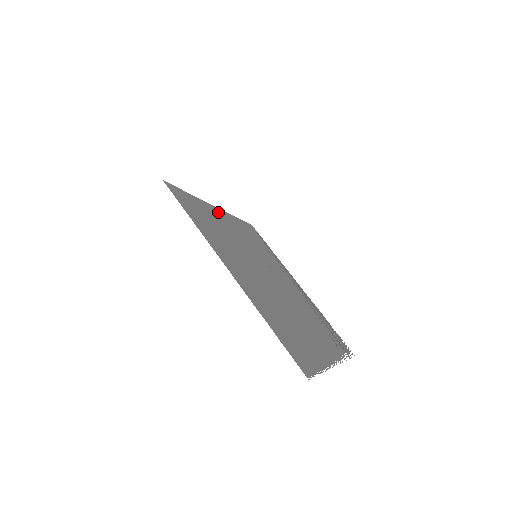
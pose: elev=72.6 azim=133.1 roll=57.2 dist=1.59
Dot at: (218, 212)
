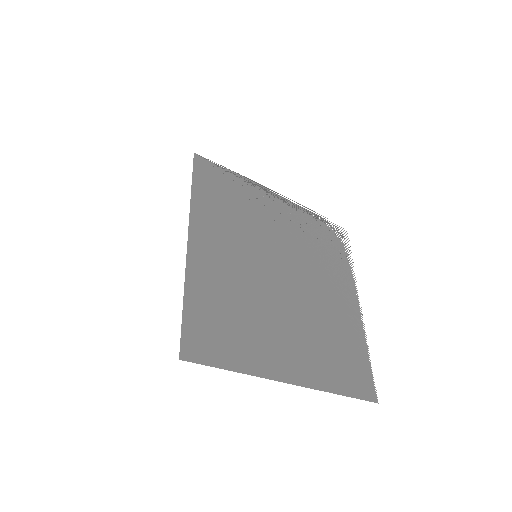
Dot at: (198, 250)
